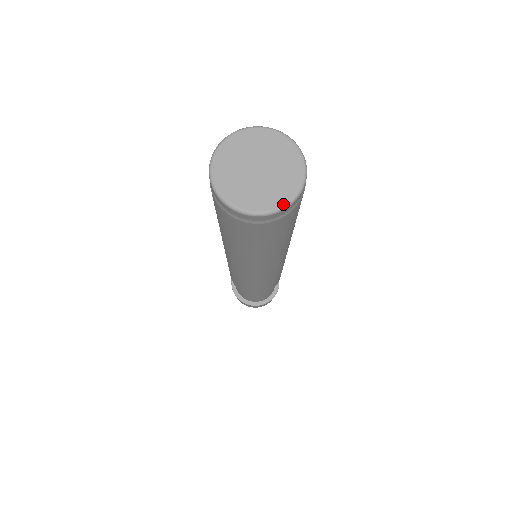
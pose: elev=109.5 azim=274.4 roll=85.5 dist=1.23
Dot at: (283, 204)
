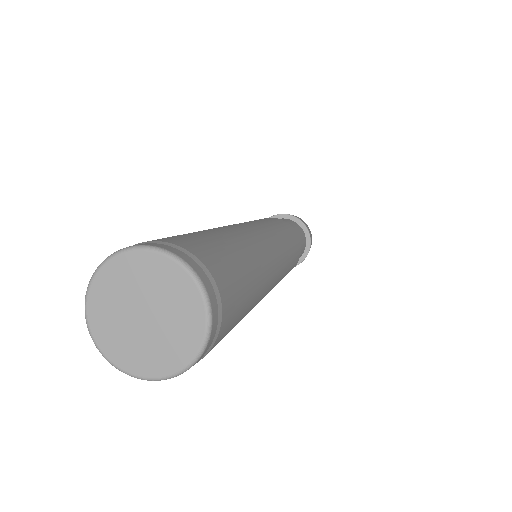
Dot at: (137, 375)
